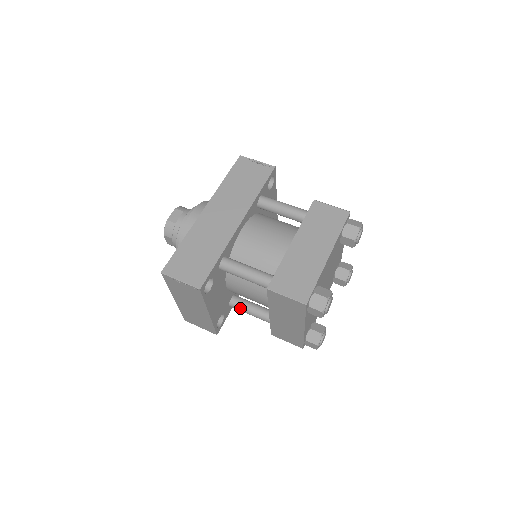
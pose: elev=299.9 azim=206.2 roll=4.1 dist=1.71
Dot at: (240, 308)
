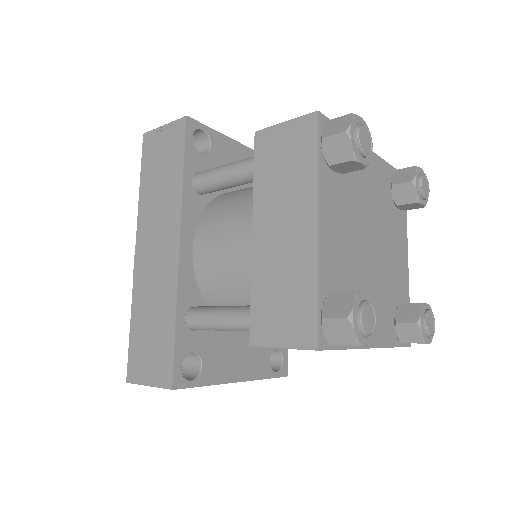
Dot at: occluded
